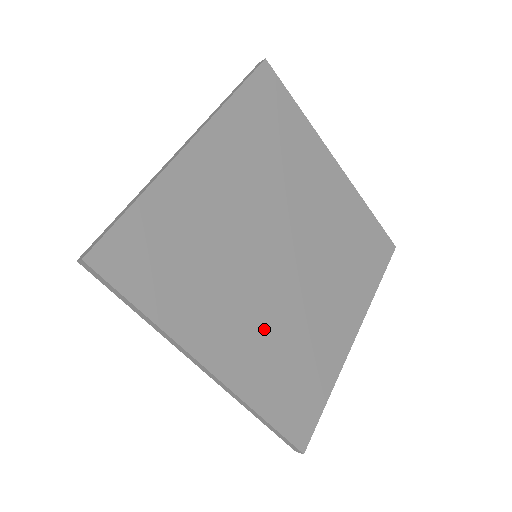
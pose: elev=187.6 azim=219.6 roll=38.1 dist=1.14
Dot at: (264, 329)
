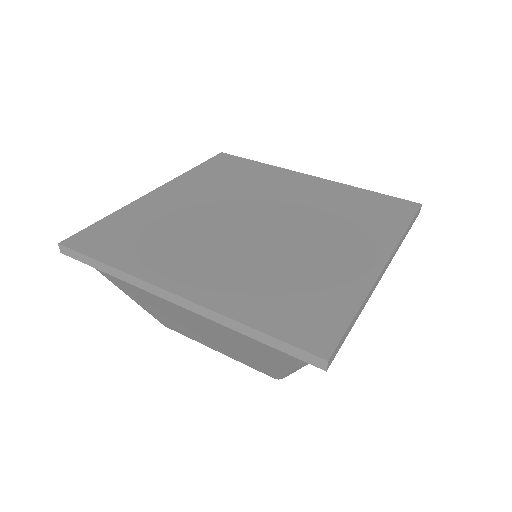
Dot at: (240, 265)
